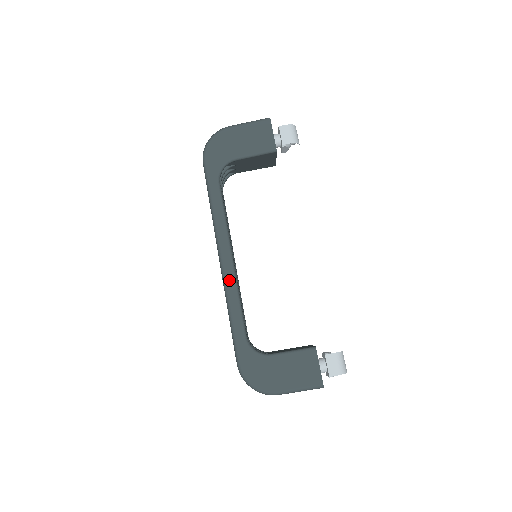
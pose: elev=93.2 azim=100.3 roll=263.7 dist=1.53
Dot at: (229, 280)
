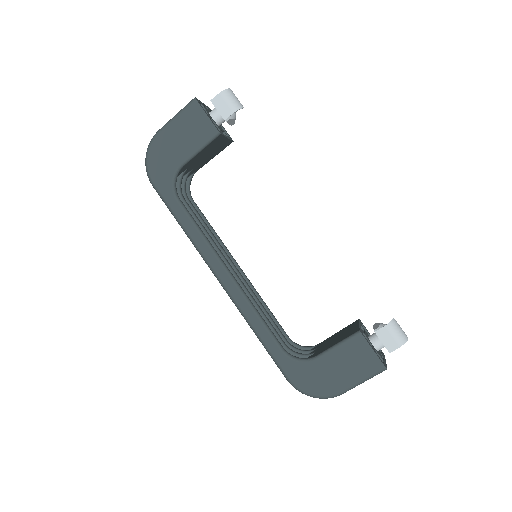
Dot at: (238, 299)
